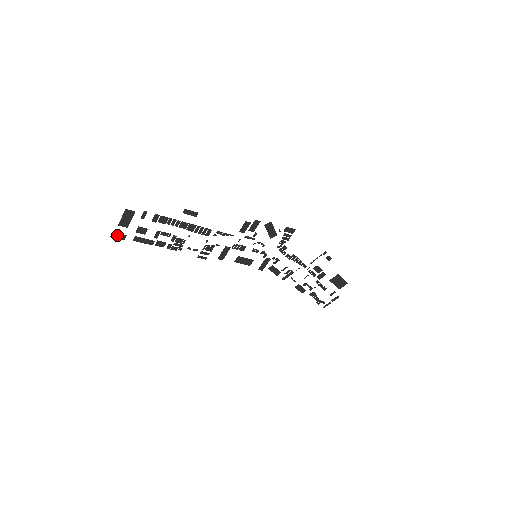
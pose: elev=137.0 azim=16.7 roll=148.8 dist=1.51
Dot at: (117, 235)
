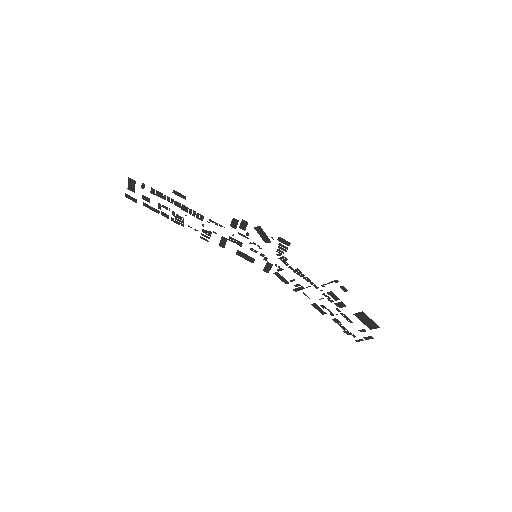
Dot at: (130, 197)
